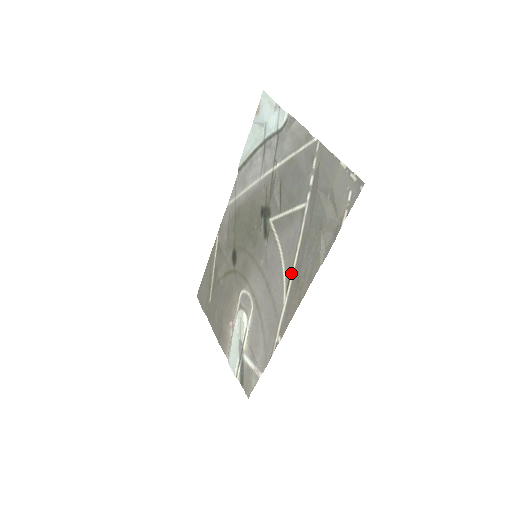
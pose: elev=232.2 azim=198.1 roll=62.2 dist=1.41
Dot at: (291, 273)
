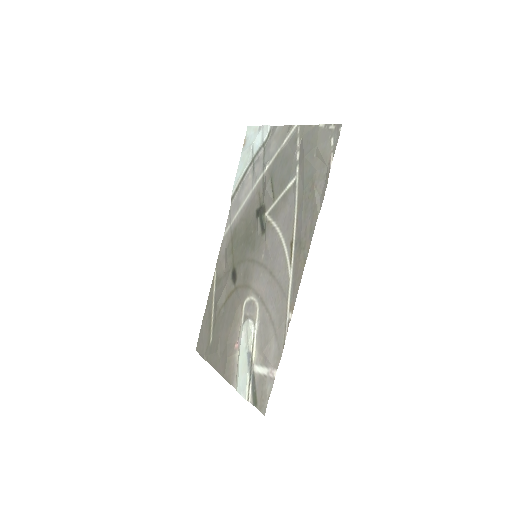
Dot at: (292, 243)
